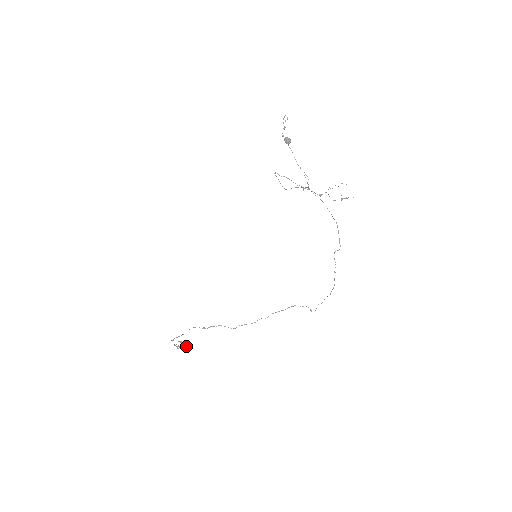
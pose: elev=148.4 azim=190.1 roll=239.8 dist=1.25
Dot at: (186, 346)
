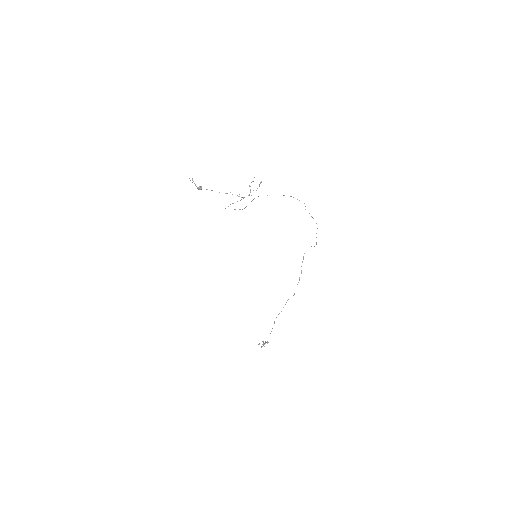
Dot at: occluded
